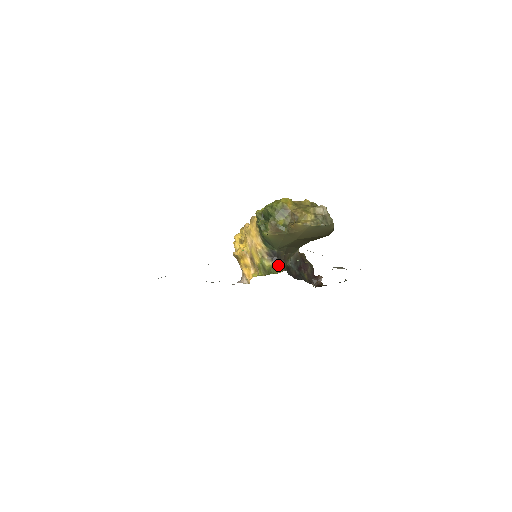
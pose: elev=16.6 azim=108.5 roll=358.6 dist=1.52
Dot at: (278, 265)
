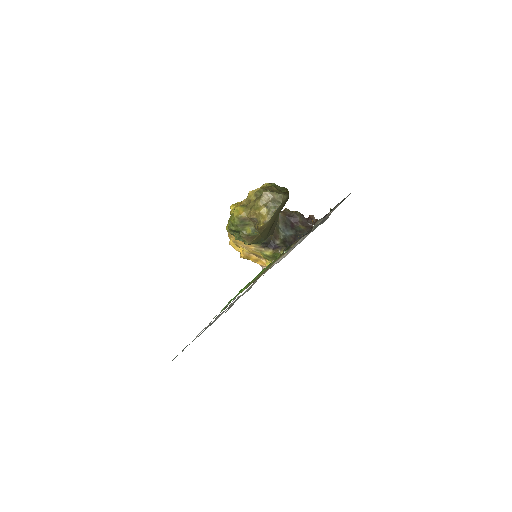
Dot at: (276, 248)
